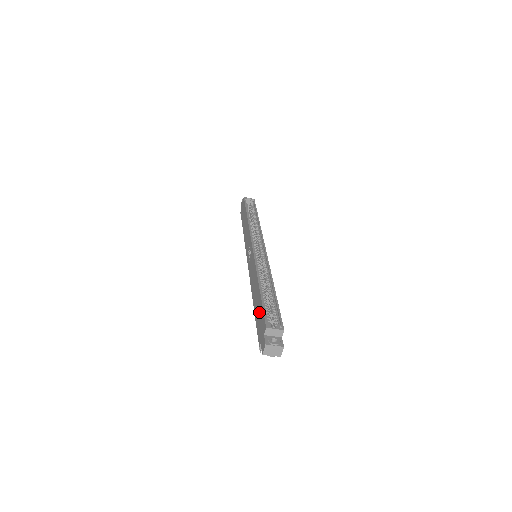
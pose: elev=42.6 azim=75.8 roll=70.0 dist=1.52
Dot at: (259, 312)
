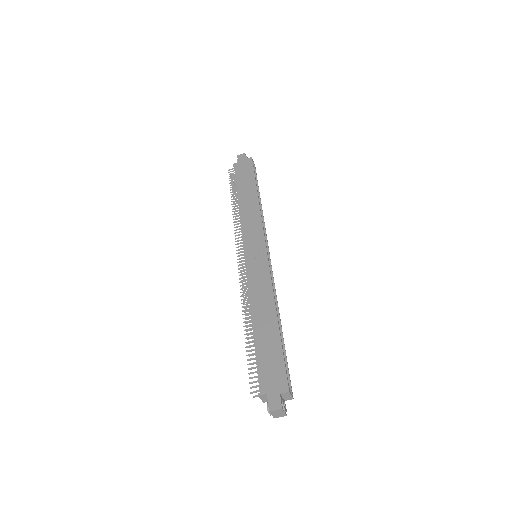
Dot at: (272, 354)
